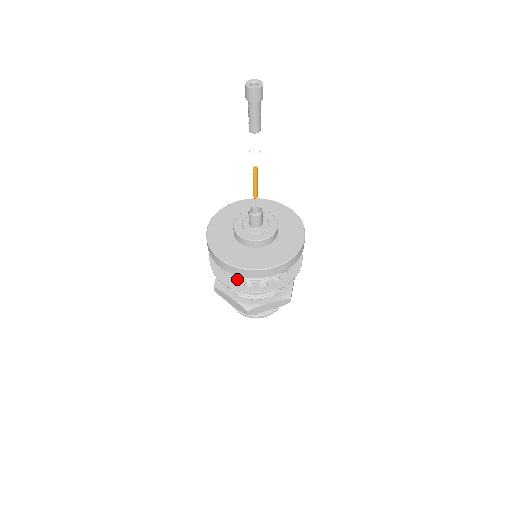
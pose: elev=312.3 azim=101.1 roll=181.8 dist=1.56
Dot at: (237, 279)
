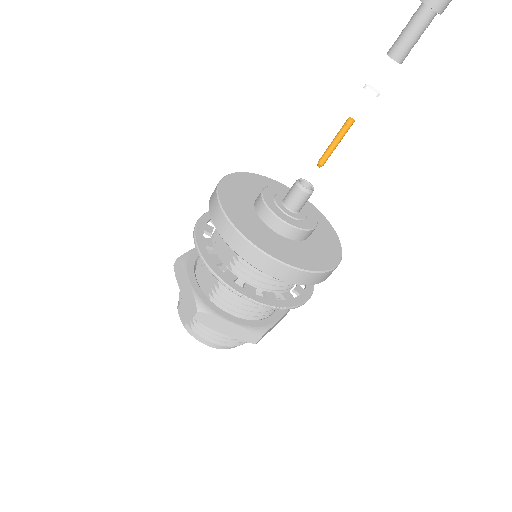
Dot at: (257, 292)
